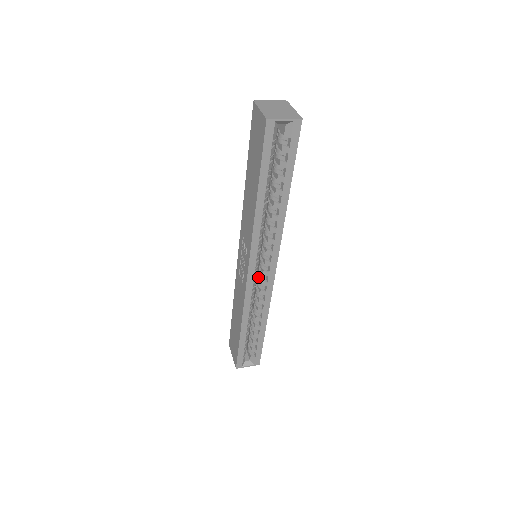
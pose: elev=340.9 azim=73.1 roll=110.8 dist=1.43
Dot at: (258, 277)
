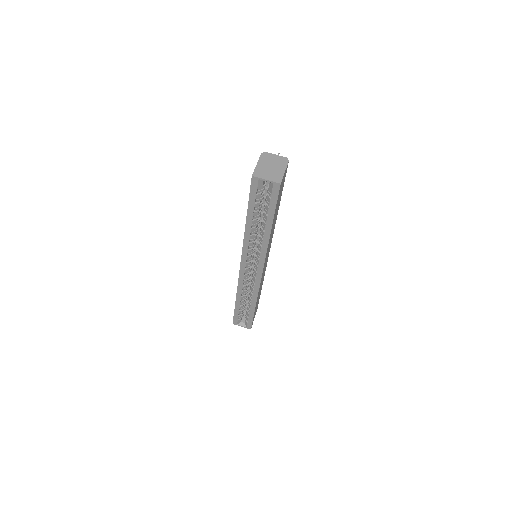
Dot at: occluded
